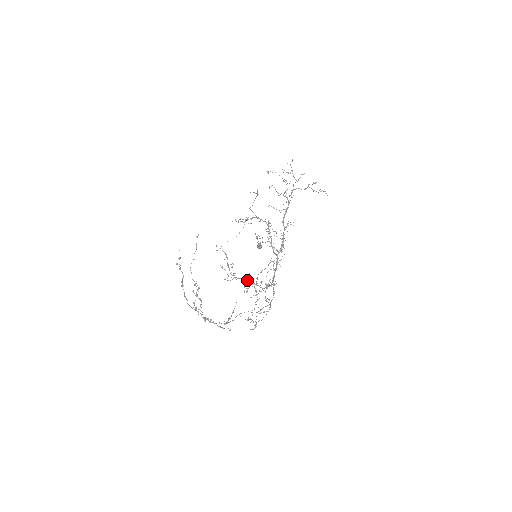
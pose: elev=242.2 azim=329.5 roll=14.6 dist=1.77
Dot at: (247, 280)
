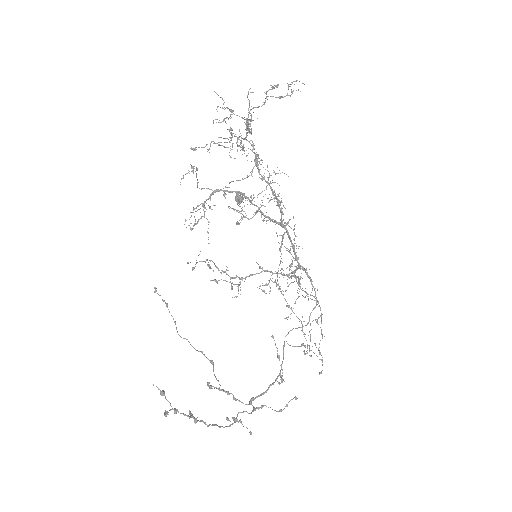
Dot at: occluded
